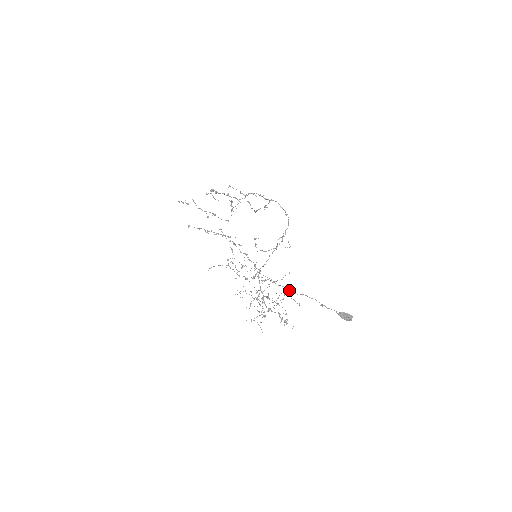
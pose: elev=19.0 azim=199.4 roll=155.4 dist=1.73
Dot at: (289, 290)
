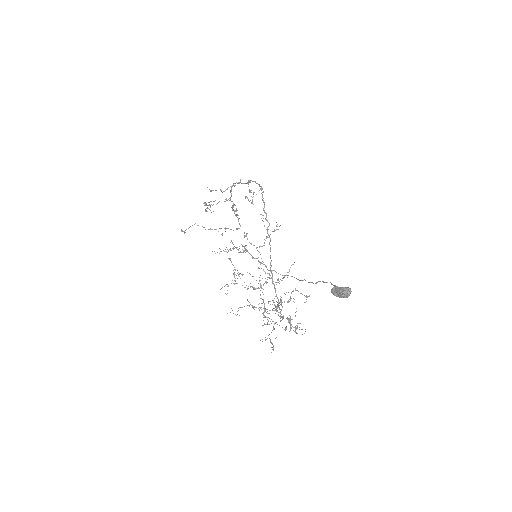
Dot at: (309, 282)
